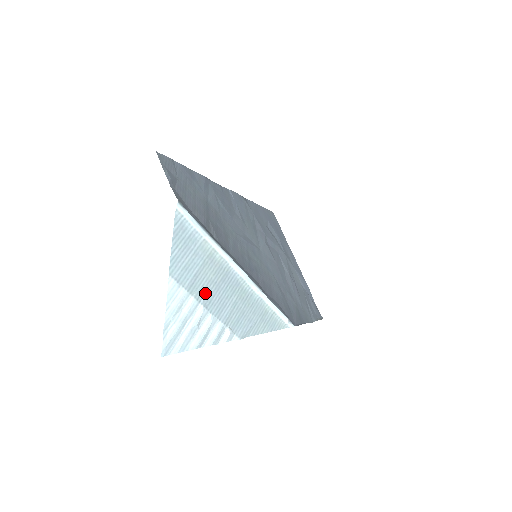
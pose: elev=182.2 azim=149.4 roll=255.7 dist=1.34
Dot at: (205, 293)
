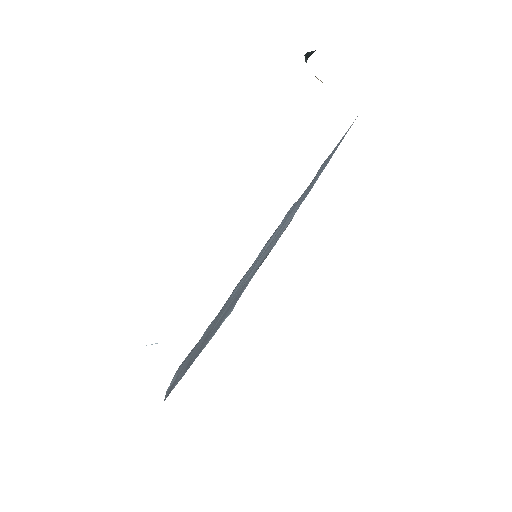
Dot at: occluded
